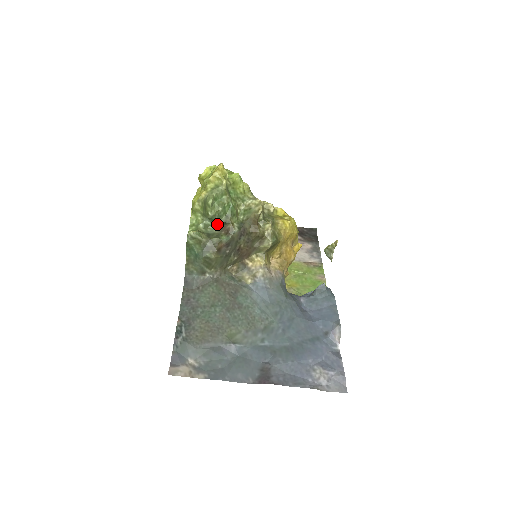
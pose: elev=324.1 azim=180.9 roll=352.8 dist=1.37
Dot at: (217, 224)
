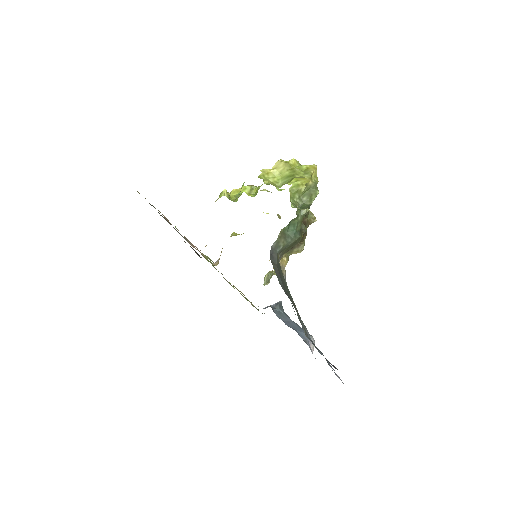
Dot at: occluded
